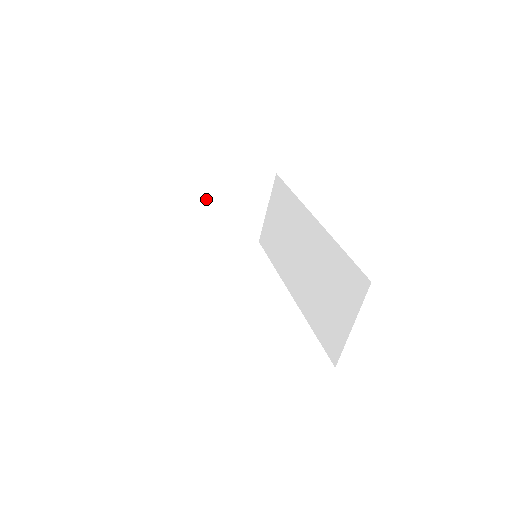
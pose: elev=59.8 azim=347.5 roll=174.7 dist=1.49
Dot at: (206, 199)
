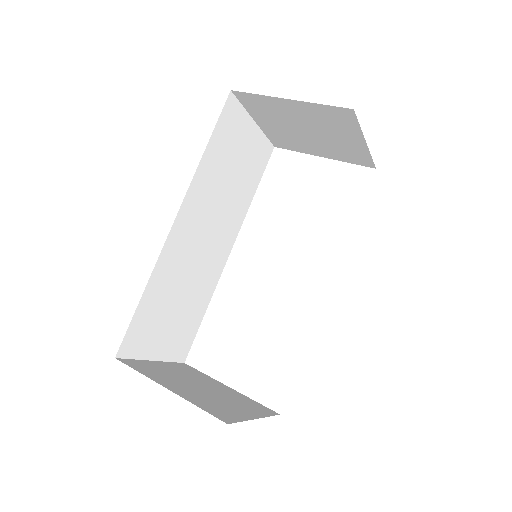
Dot at: (275, 121)
